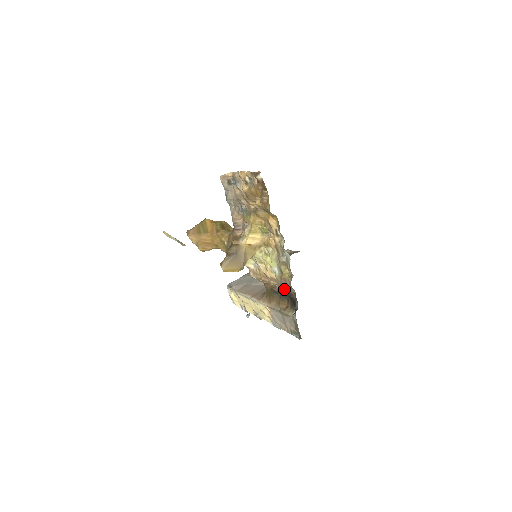
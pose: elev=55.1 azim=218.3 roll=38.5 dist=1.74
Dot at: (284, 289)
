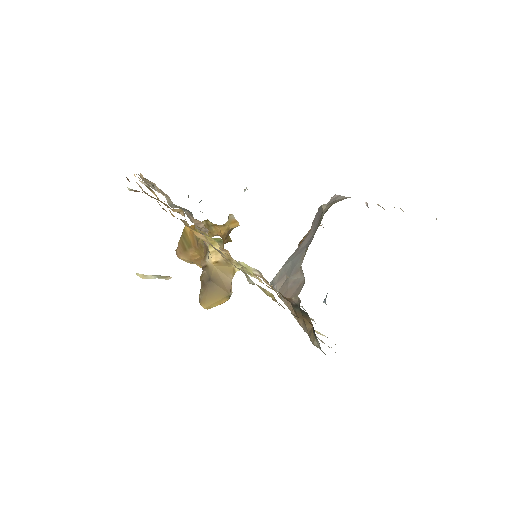
Dot at: occluded
